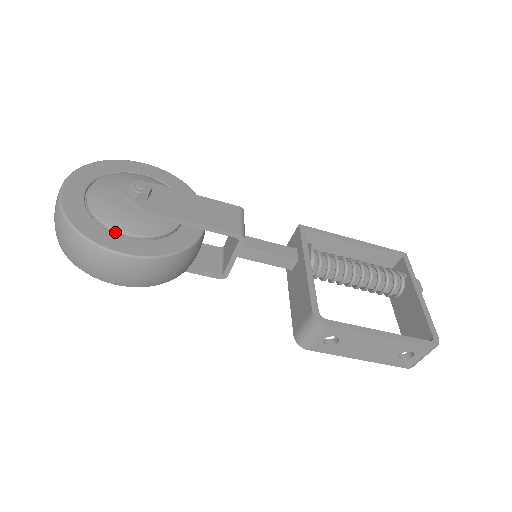
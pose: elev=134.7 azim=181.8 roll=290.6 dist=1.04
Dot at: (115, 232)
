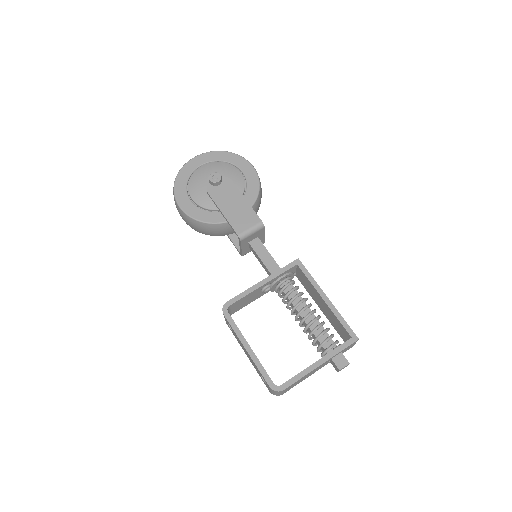
Dot at: (189, 193)
